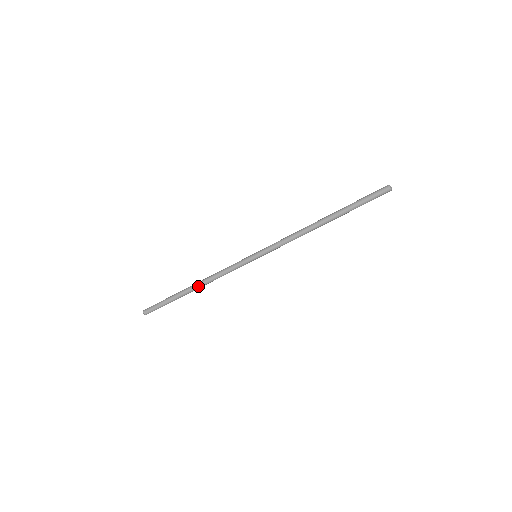
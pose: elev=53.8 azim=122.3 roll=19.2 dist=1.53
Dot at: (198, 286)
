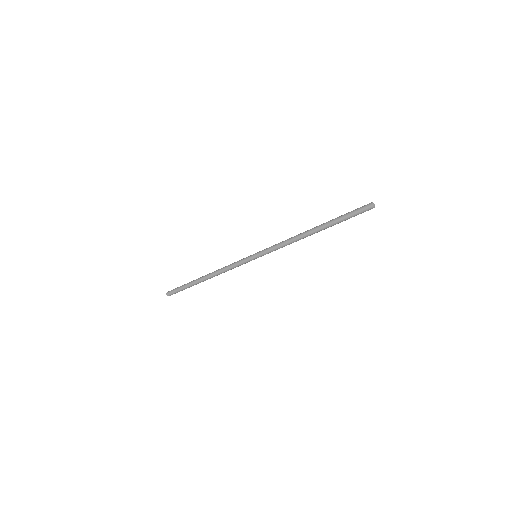
Dot at: (208, 276)
